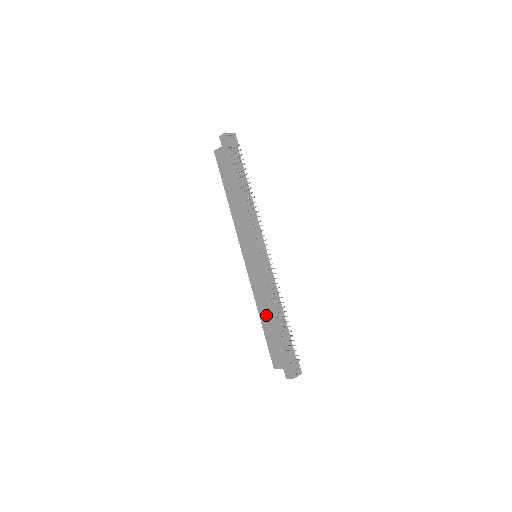
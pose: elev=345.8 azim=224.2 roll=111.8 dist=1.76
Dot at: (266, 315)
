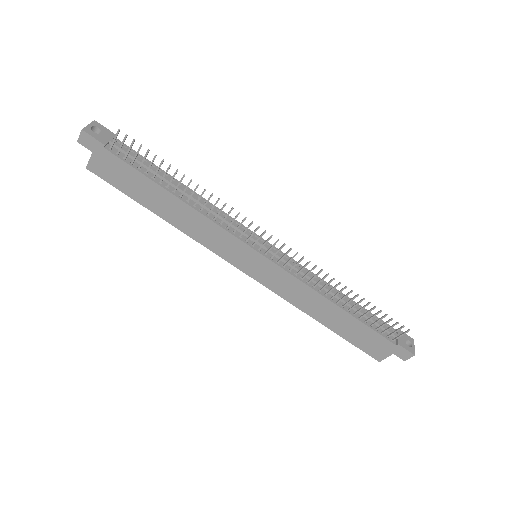
Dot at: (326, 313)
